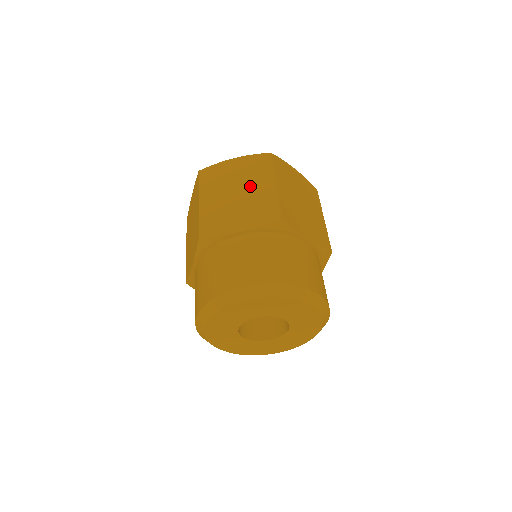
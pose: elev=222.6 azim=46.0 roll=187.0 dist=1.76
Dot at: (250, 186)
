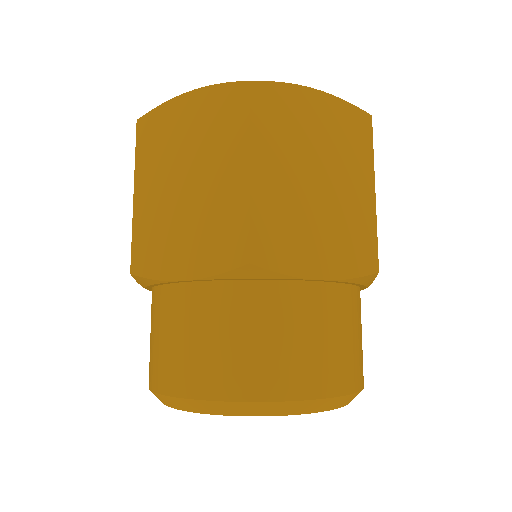
Dot at: (339, 178)
